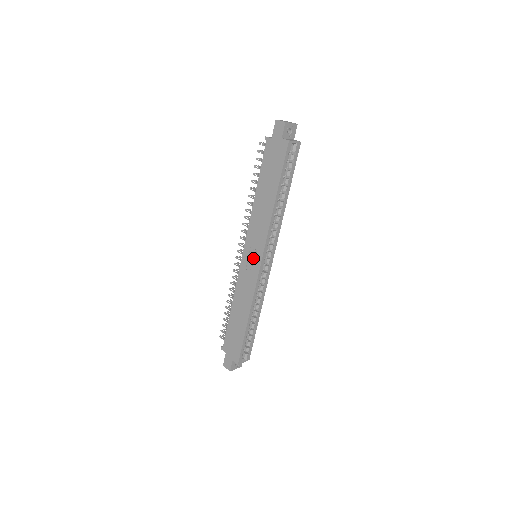
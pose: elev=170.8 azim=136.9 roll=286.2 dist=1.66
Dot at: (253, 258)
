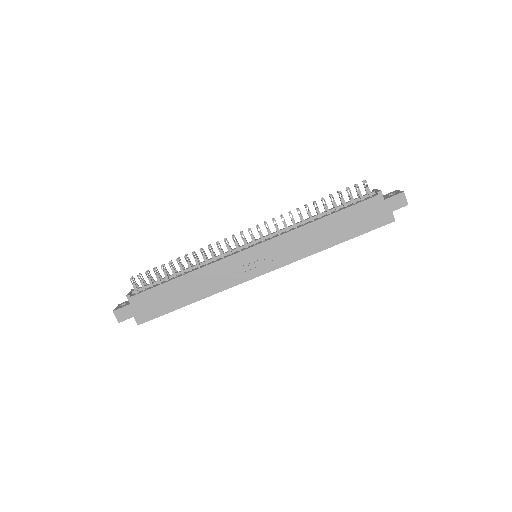
Dot at: (259, 263)
